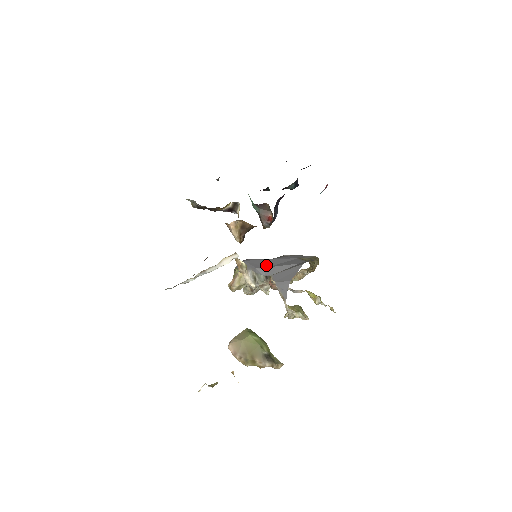
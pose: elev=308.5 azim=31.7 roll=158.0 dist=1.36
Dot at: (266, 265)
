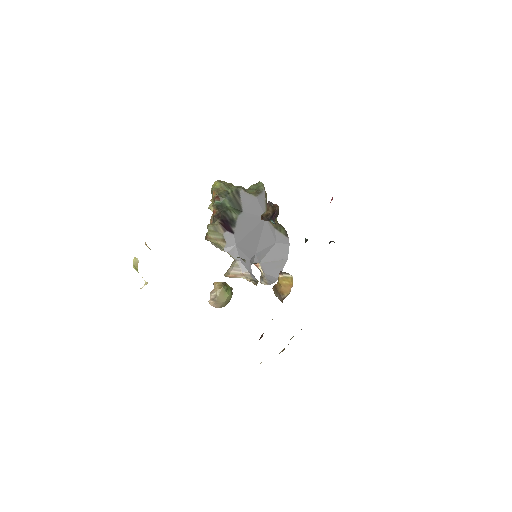
Dot at: (254, 249)
